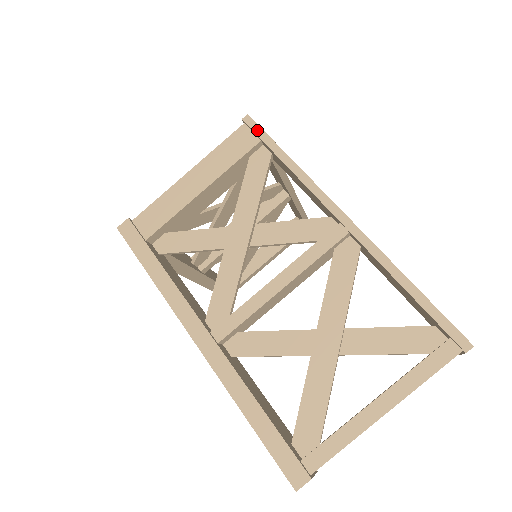
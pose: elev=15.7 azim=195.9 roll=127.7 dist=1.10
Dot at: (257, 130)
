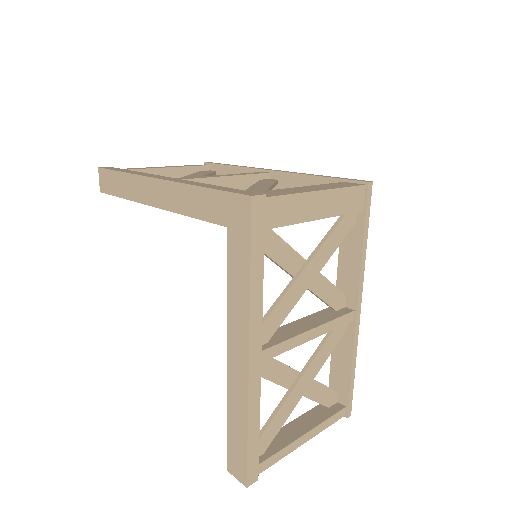
Dot at: (369, 202)
